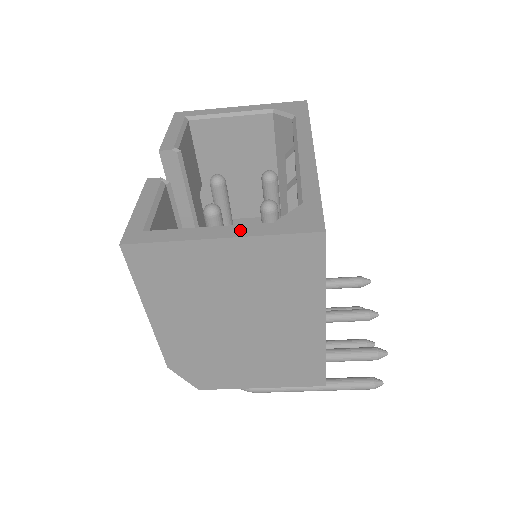
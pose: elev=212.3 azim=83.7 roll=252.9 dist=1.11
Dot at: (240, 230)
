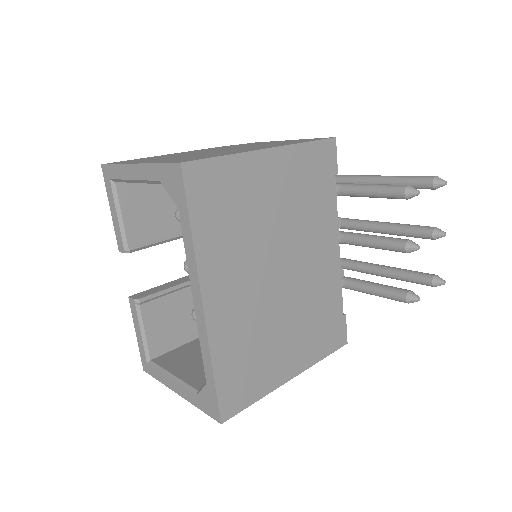
Dot at: (183, 393)
